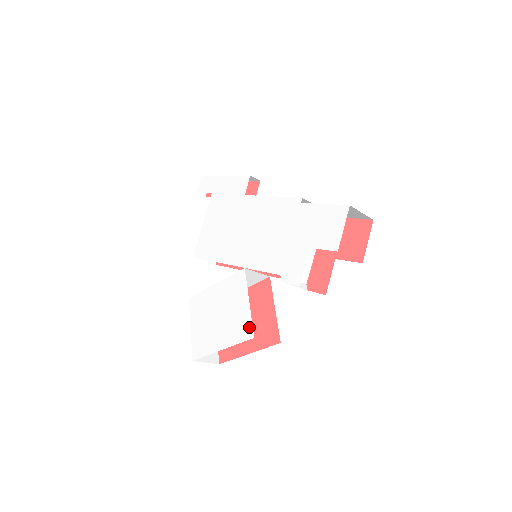
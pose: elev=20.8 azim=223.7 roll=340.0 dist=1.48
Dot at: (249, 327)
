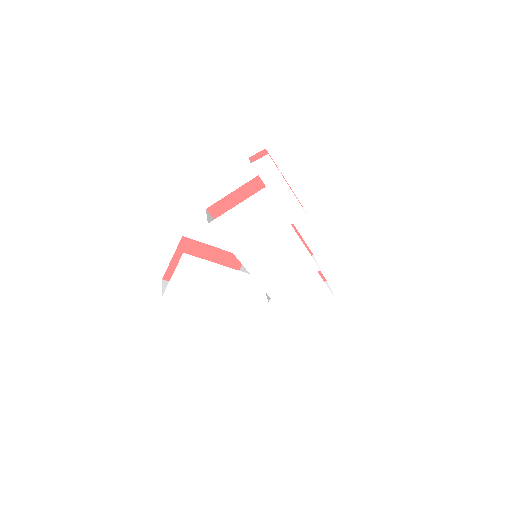
Dot at: (228, 309)
